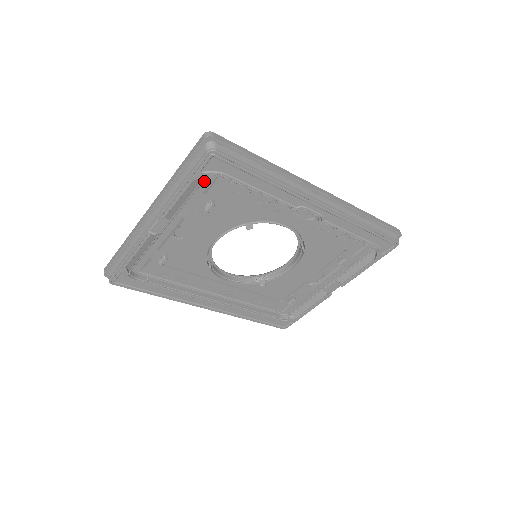
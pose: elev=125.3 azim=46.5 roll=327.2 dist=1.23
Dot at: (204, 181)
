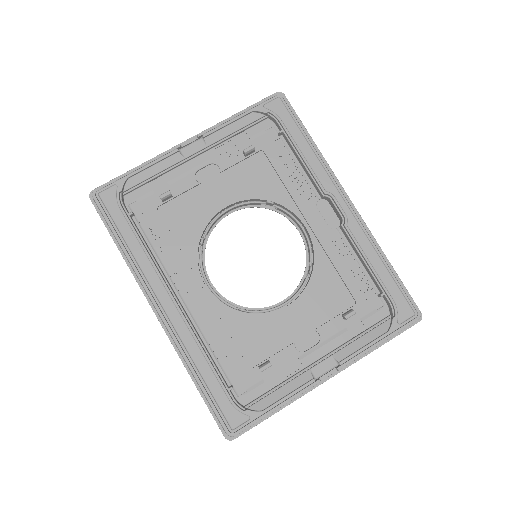
Dot at: (257, 126)
